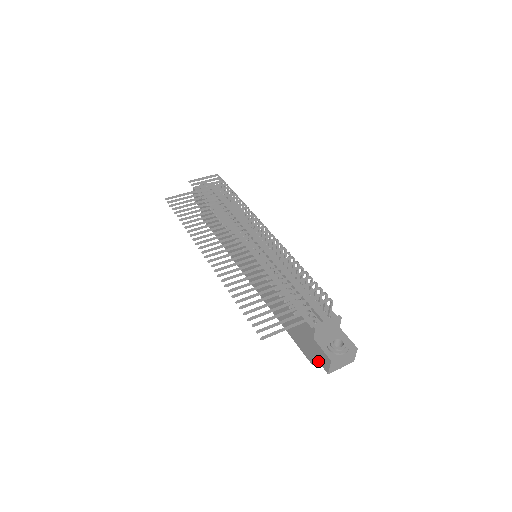
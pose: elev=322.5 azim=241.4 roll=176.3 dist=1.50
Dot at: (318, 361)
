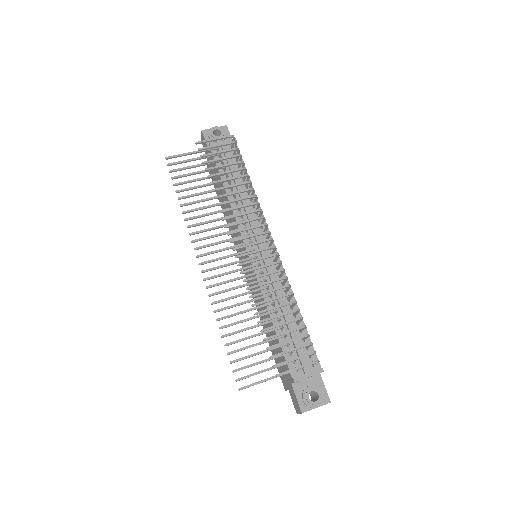
Dot at: (291, 398)
